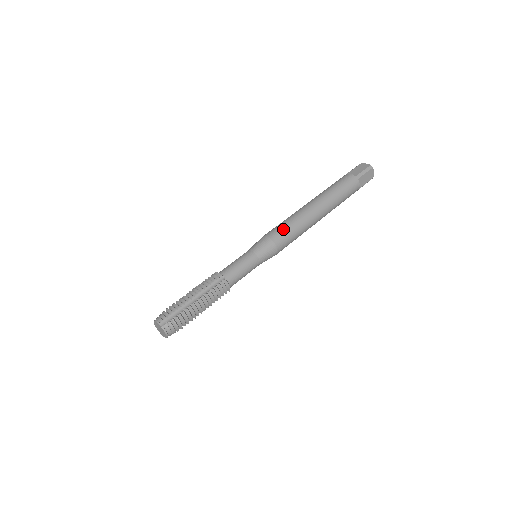
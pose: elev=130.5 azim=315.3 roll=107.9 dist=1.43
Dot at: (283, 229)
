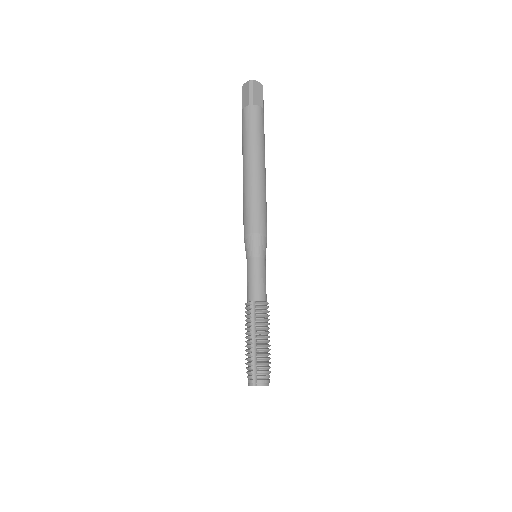
Dot at: (249, 215)
